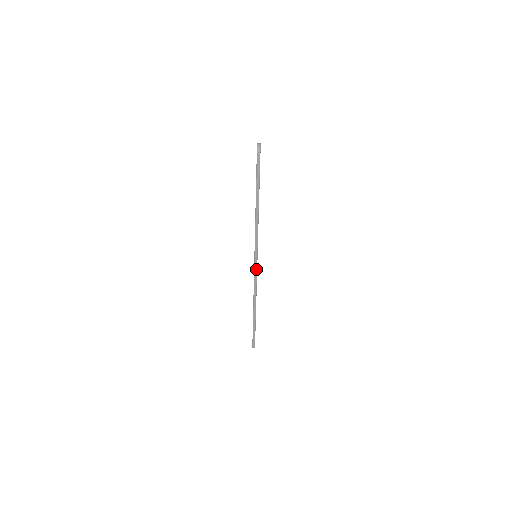
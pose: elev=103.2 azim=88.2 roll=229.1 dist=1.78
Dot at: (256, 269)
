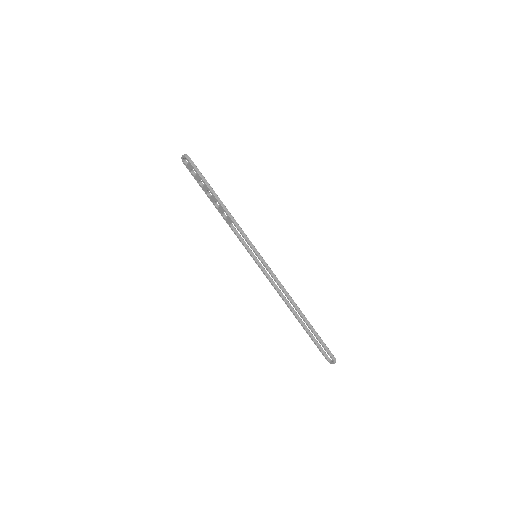
Dot at: (266, 264)
